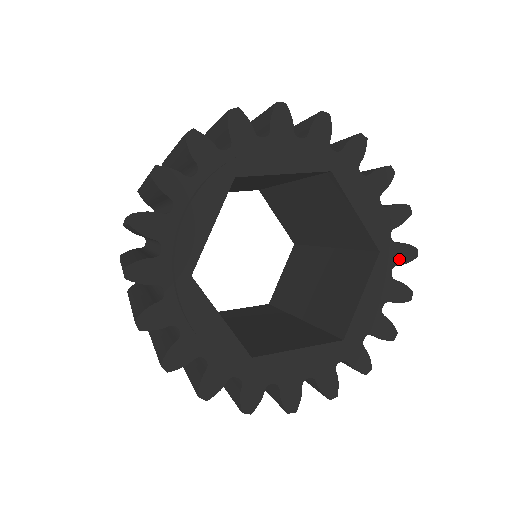
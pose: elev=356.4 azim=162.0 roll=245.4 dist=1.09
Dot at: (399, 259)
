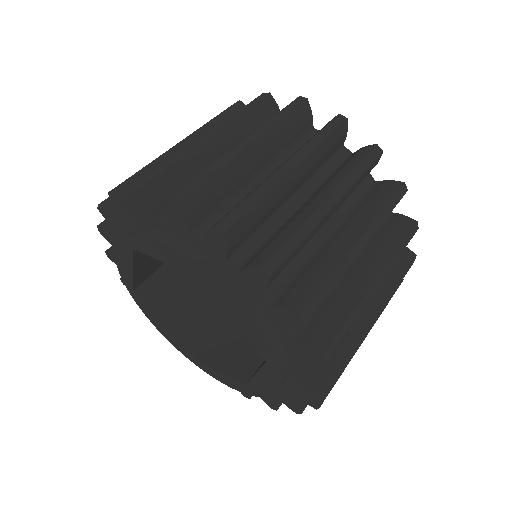
Dot at: occluded
